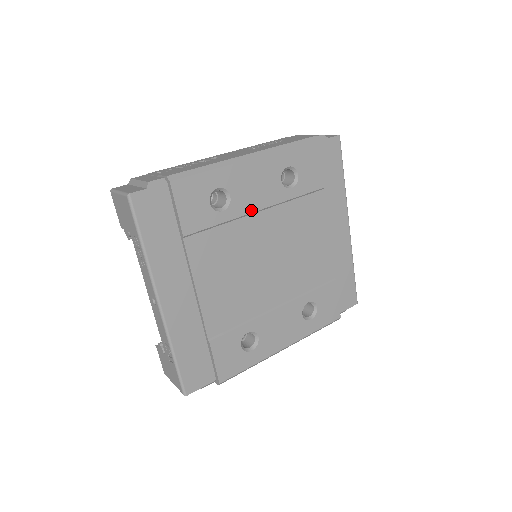
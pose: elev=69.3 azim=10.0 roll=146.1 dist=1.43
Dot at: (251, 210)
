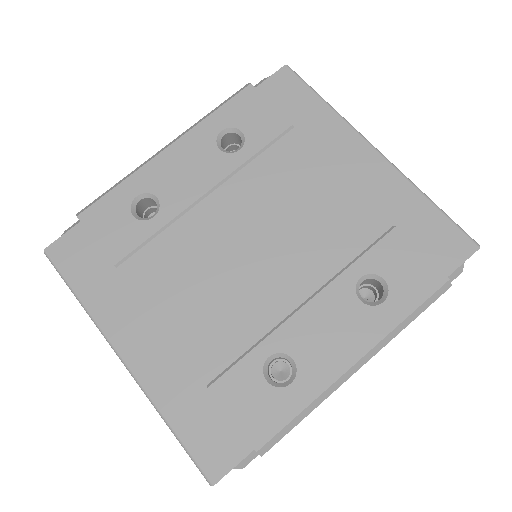
Dot at: (193, 199)
